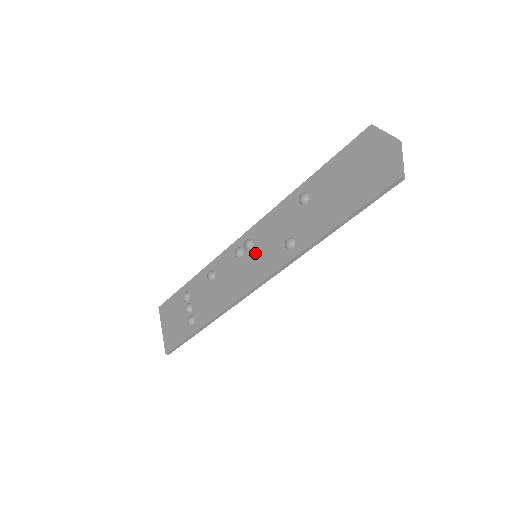
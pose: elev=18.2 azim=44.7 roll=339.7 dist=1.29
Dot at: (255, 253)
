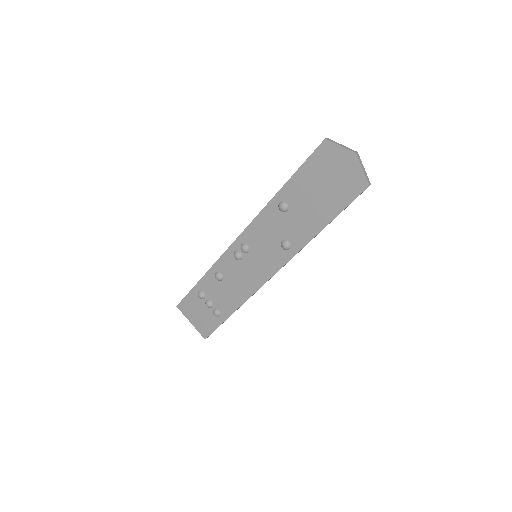
Dot at: (255, 255)
